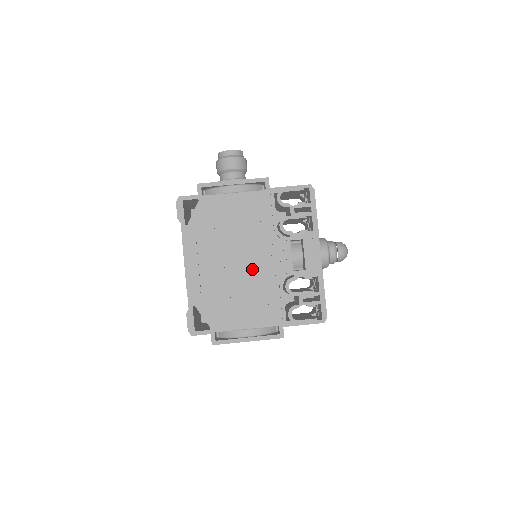
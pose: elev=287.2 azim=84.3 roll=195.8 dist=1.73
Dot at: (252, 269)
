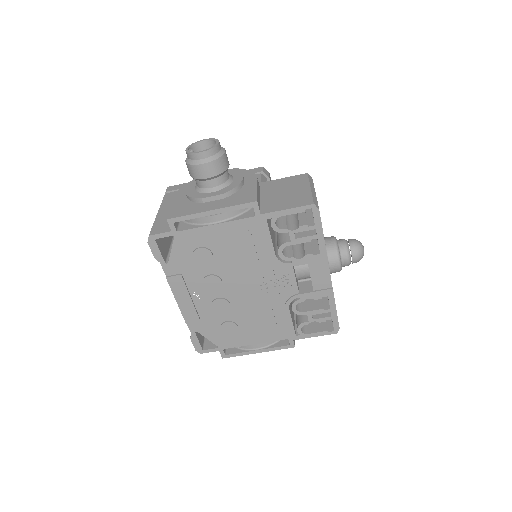
Dot at: (252, 296)
